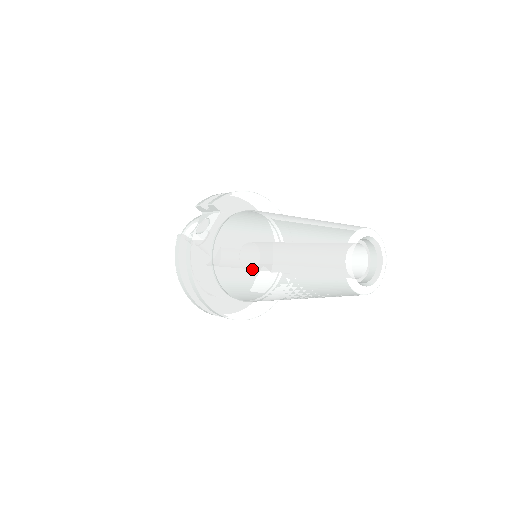
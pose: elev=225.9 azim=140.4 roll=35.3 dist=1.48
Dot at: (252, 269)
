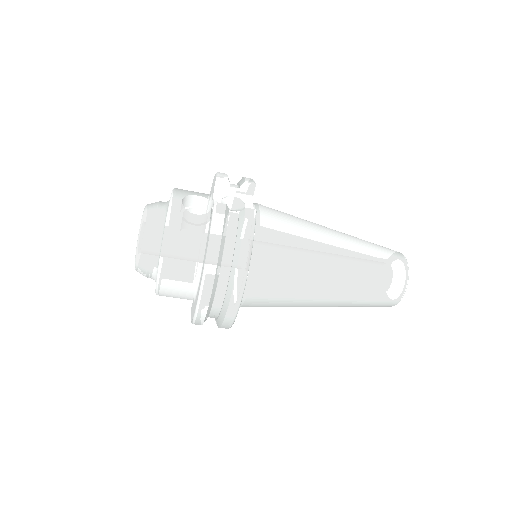
Dot at: (313, 266)
